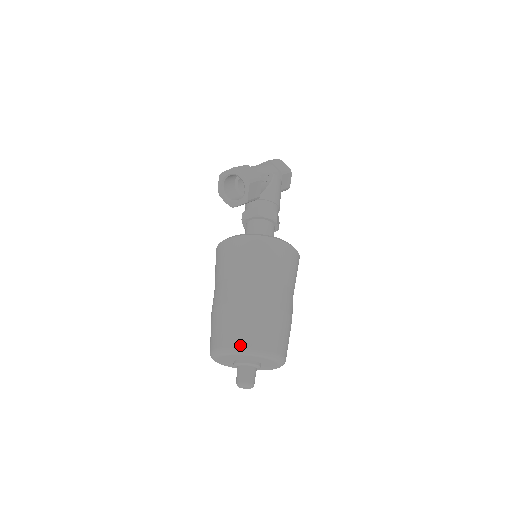
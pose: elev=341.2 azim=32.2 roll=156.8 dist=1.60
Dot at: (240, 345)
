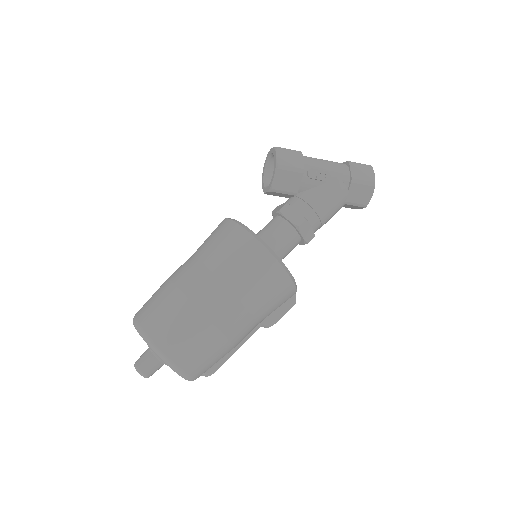
Dot at: (140, 321)
